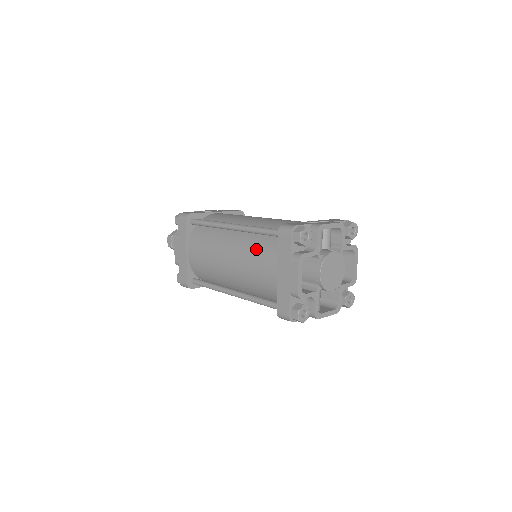
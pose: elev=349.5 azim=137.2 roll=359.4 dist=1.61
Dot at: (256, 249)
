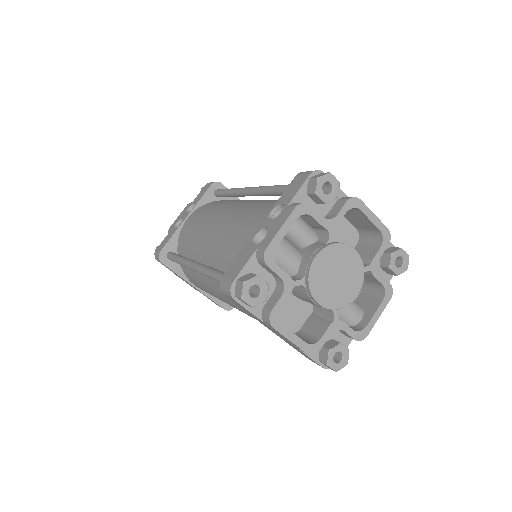
Dot at: occluded
